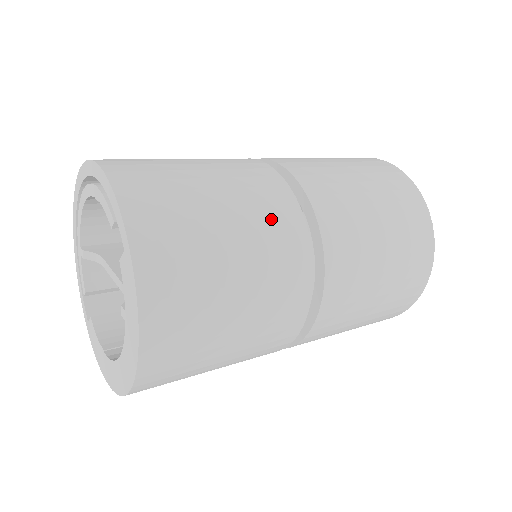
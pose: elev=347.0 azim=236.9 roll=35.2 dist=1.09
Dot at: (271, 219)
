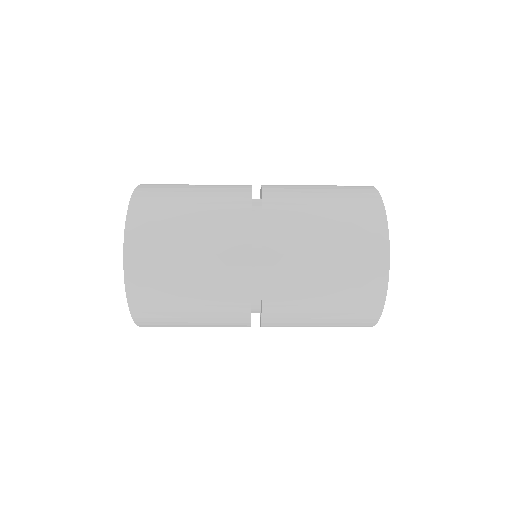
Dot at: (226, 187)
